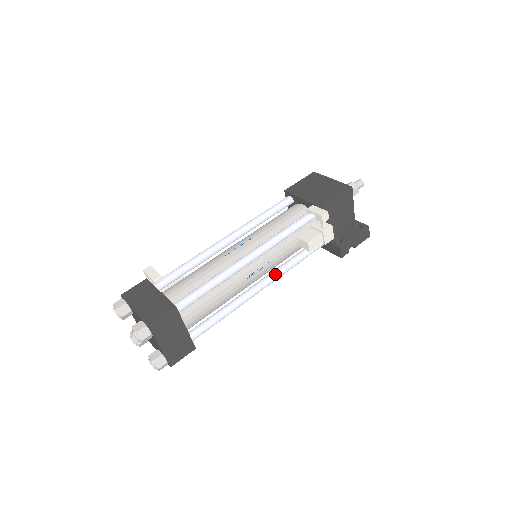
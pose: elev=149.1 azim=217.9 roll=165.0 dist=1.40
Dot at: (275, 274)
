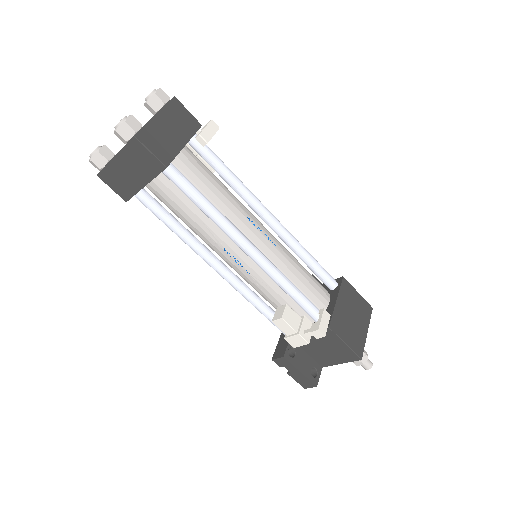
Dot at: (238, 283)
